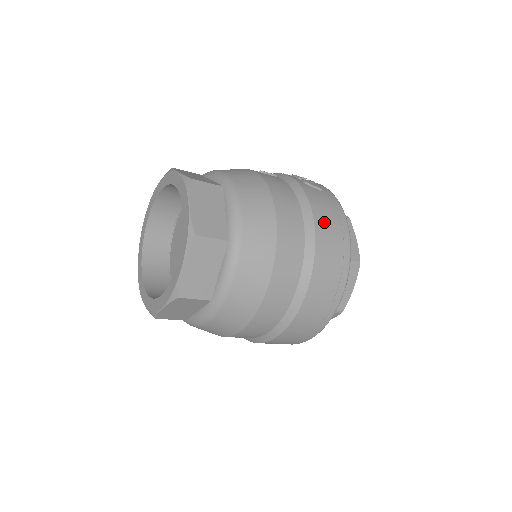
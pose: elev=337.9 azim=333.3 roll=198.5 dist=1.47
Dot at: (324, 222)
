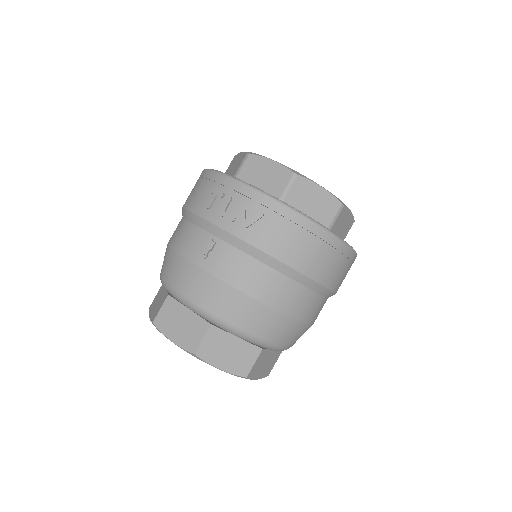
Dot at: (300, 256)
